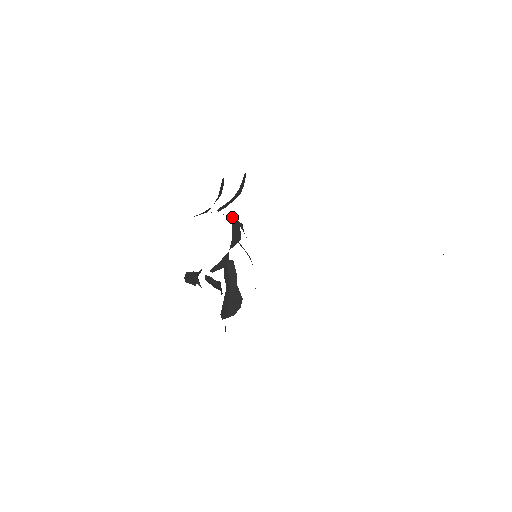
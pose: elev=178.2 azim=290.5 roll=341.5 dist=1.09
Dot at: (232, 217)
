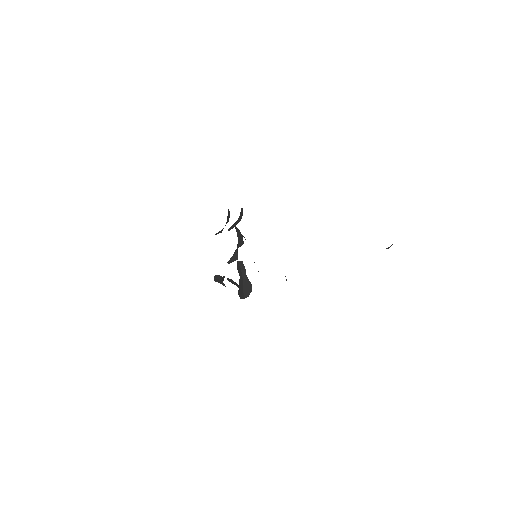
Dot at: (236, 230)
